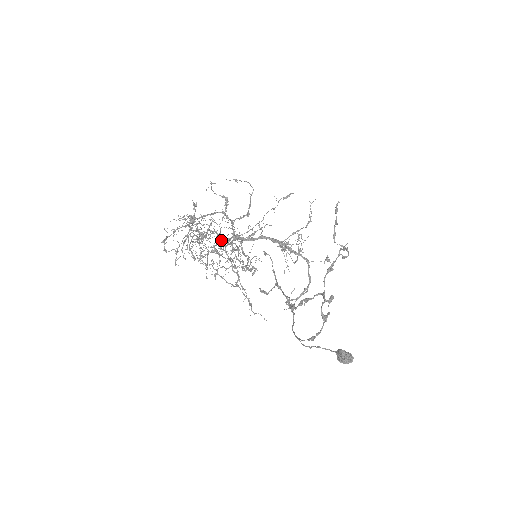
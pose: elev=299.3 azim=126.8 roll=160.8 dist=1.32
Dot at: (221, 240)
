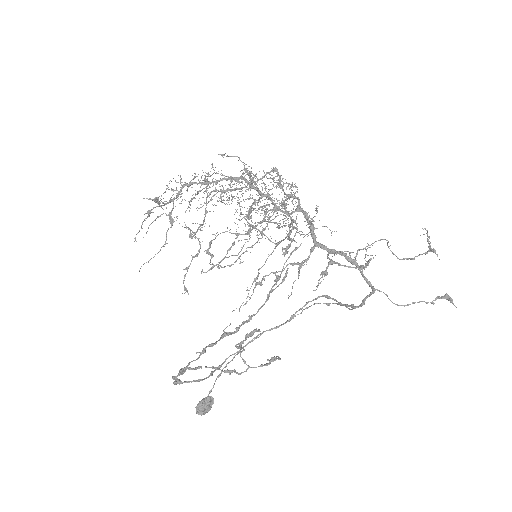
Dot at: occluded
